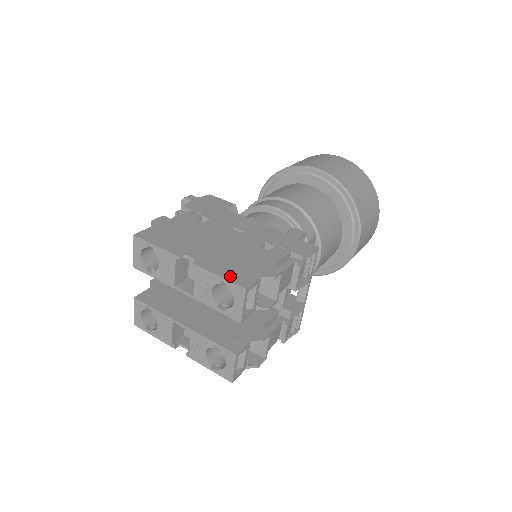
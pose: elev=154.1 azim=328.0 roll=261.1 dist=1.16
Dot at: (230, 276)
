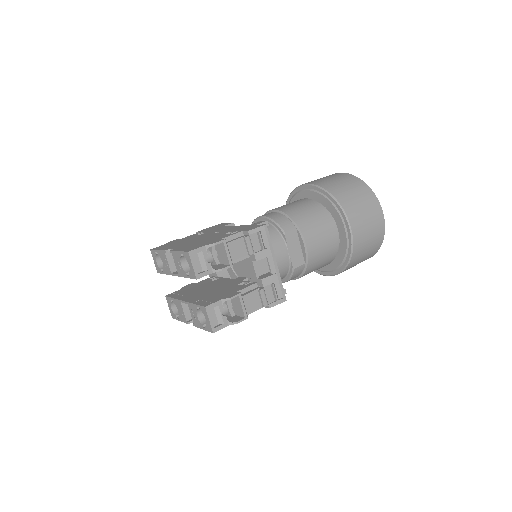
Dot at: (185, 249)
